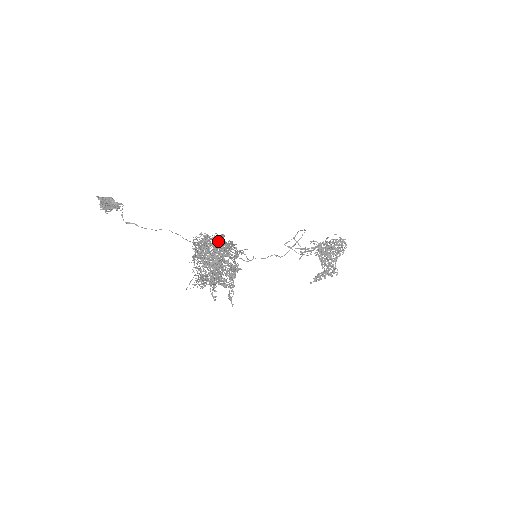
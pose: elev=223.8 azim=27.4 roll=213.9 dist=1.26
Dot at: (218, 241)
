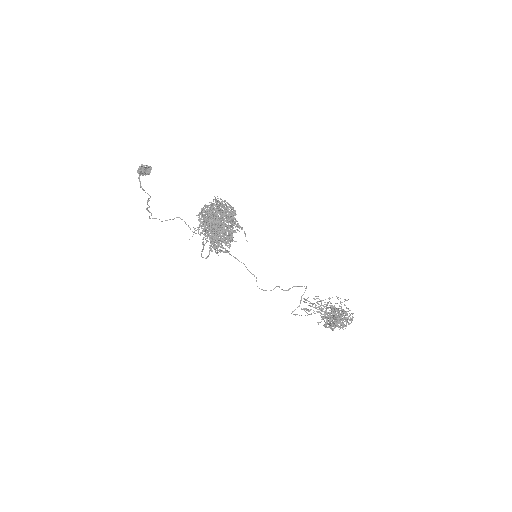
Dot at: occluded
